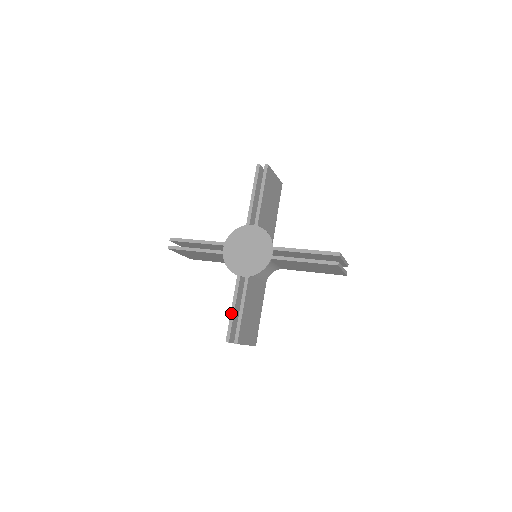
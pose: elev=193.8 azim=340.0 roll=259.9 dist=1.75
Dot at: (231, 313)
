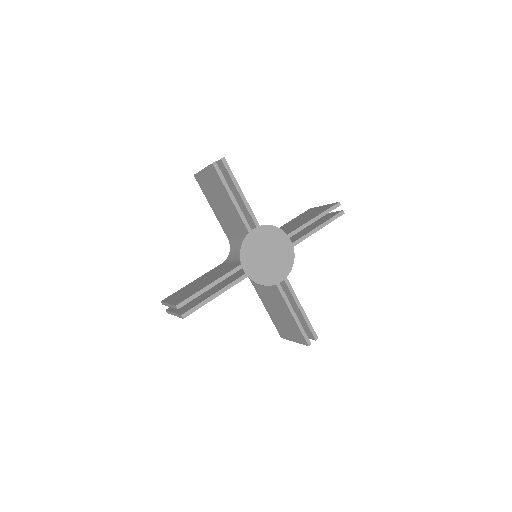
Dot at: (205, 288)
